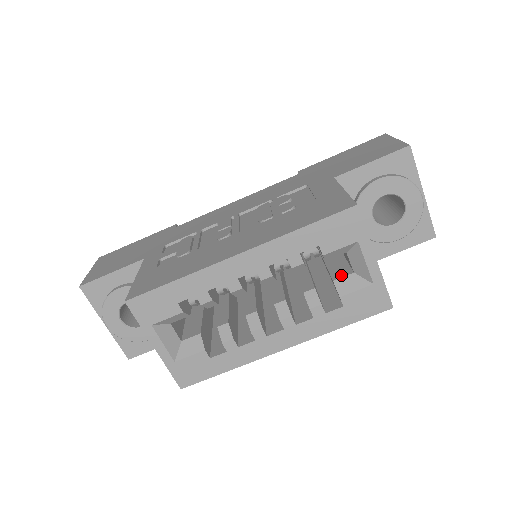
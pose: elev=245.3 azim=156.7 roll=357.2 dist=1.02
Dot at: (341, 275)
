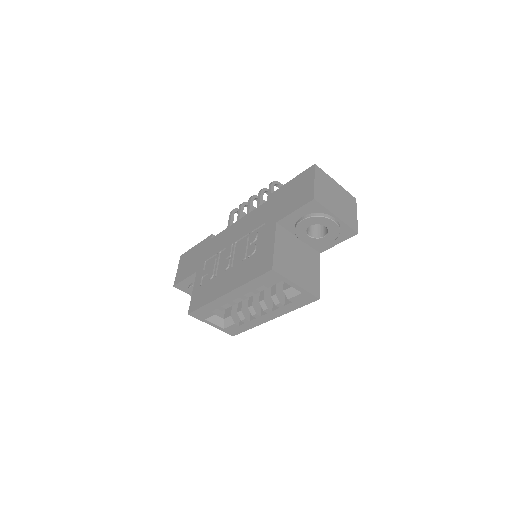
Dot at: (287, 287)
